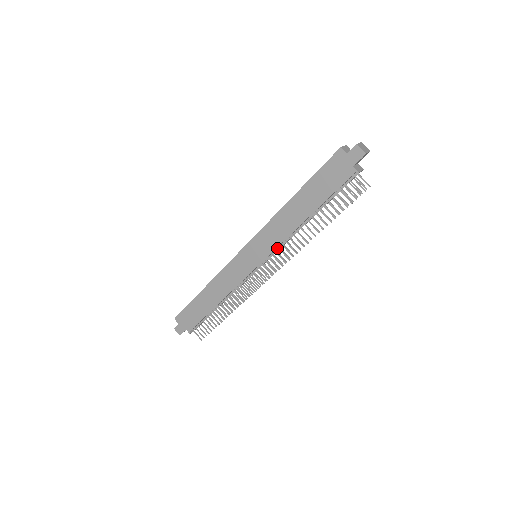
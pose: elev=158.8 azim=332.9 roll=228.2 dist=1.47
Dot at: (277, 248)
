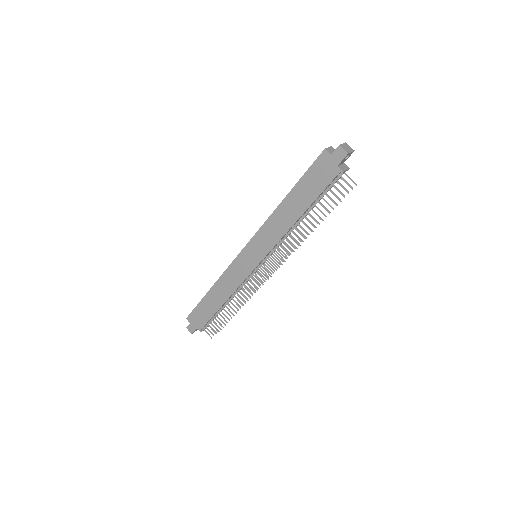
Dot at: (274, 248)
